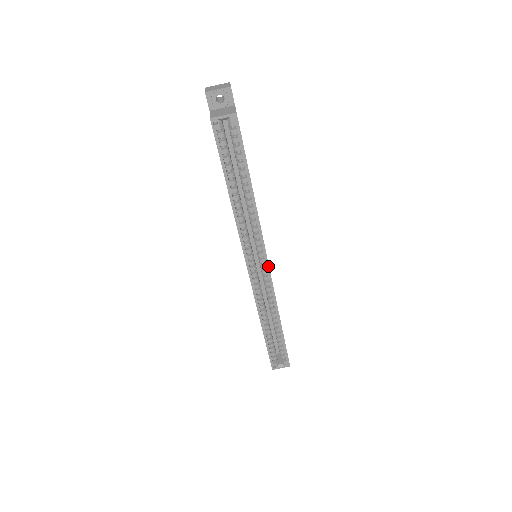
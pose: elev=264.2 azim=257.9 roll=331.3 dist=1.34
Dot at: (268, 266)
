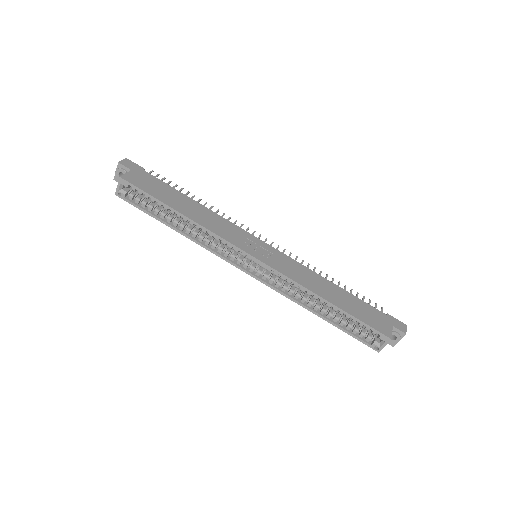
Dot at: (256, 259)
